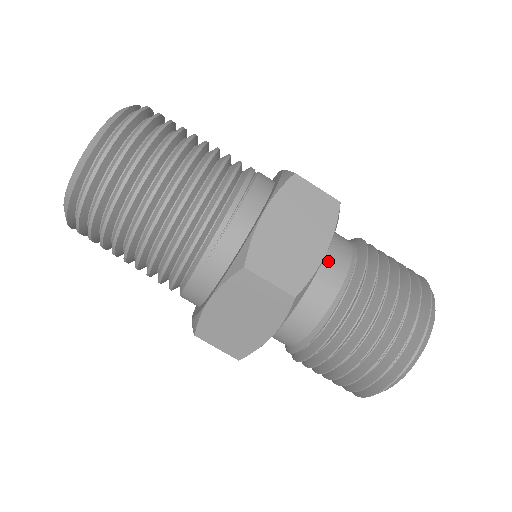
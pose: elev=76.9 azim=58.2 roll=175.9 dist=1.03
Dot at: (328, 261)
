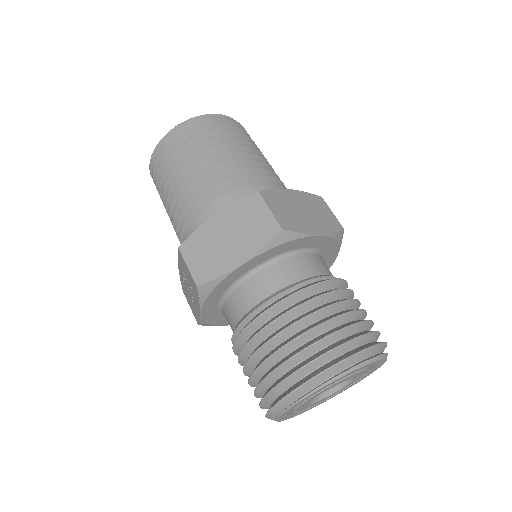
Dot at: (314, 259)
